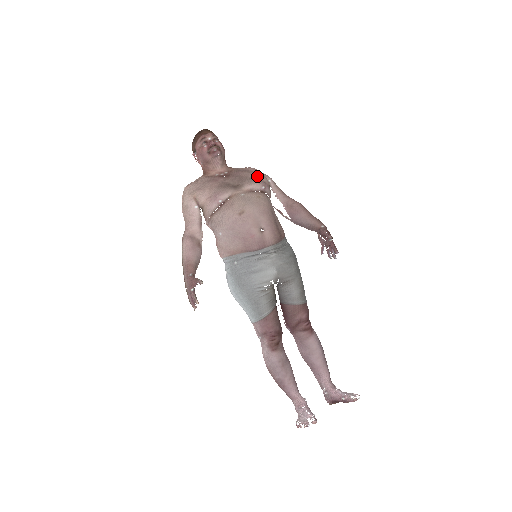
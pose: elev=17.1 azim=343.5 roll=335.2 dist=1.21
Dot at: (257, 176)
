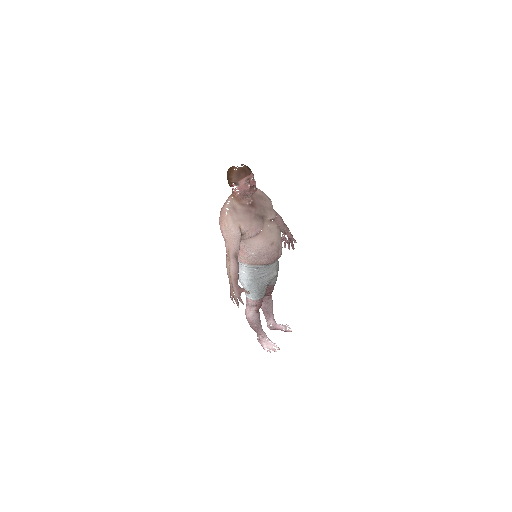
Dot at: (270, 204)
